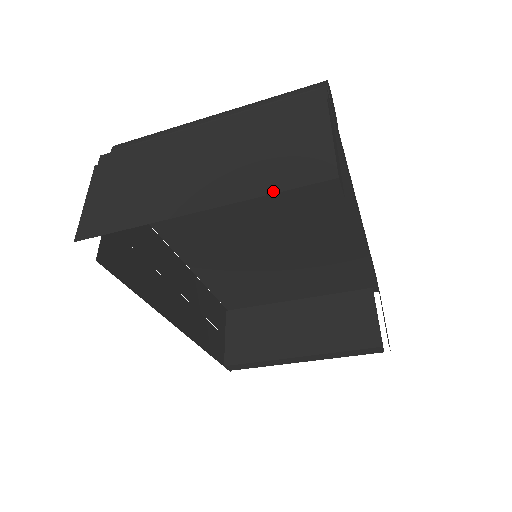
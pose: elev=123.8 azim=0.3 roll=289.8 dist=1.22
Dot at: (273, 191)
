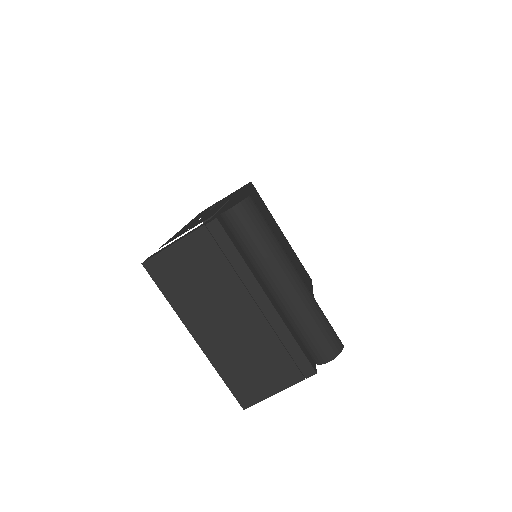
Dot at: (225, 380)
